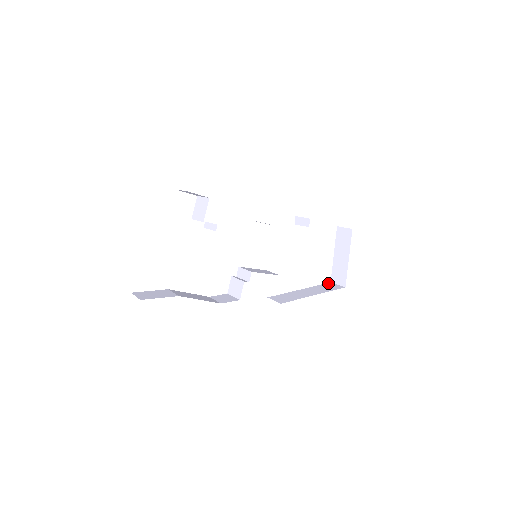
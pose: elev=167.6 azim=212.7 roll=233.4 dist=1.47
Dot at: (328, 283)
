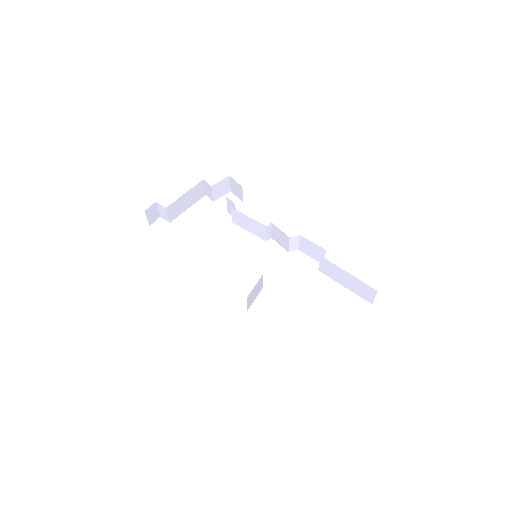
Dot at: occluded
